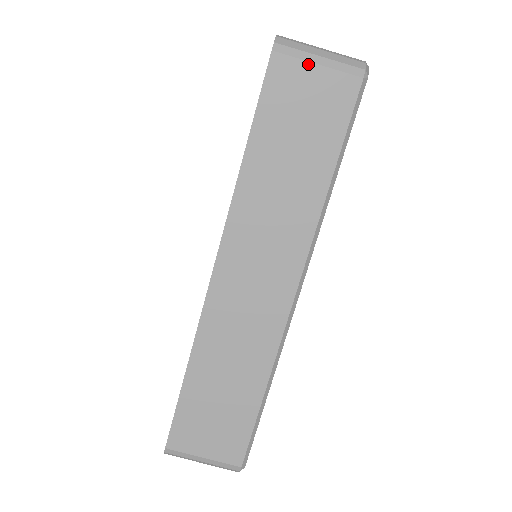
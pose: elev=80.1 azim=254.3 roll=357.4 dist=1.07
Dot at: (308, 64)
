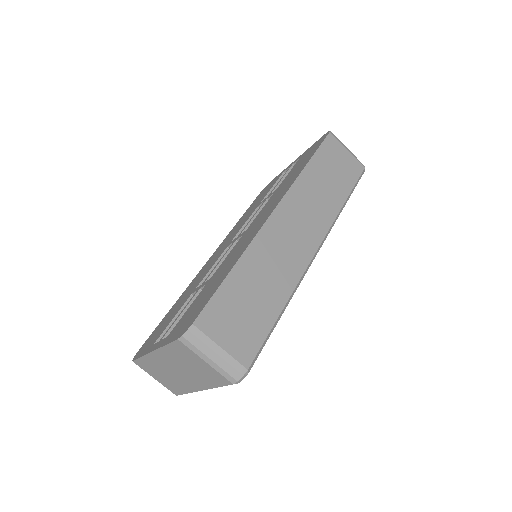
Dot at: (343, 147)
